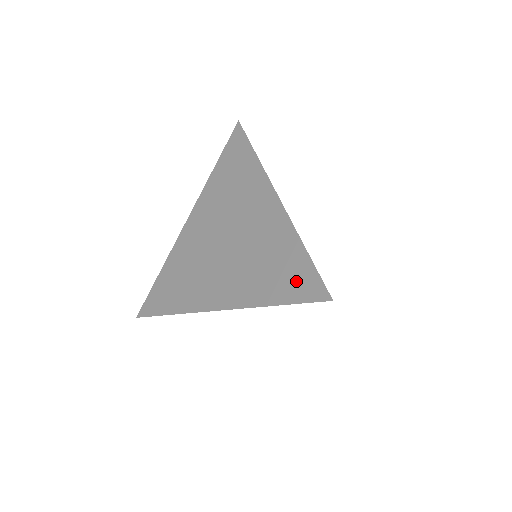
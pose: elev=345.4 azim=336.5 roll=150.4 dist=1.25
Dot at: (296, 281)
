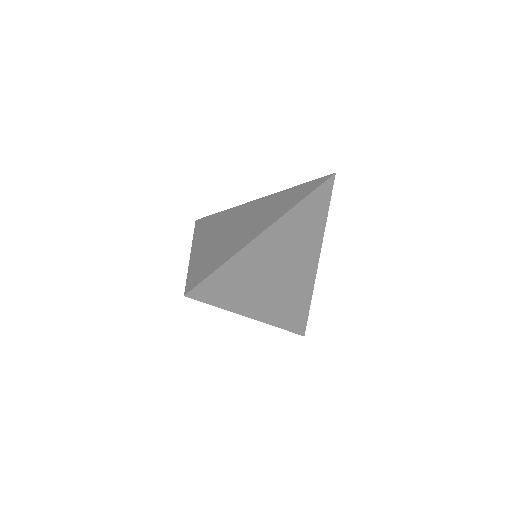
Dot at: (201, 273)
